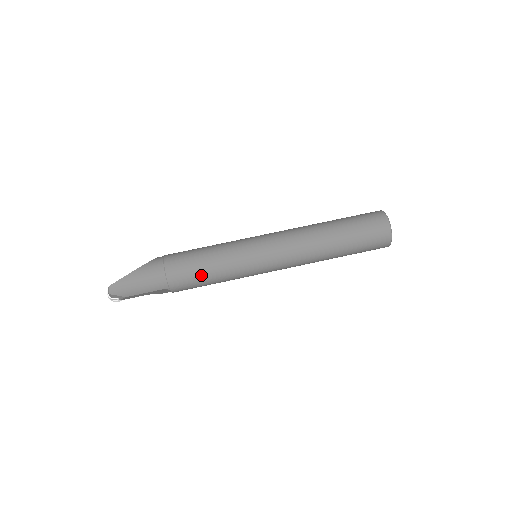
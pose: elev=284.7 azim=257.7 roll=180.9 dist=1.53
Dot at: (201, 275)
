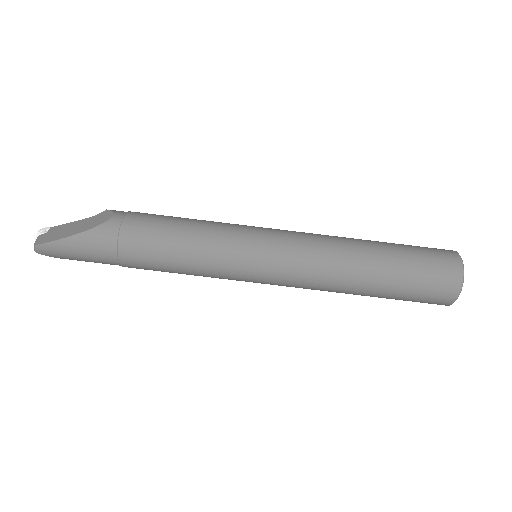
Dot at: (169, 269)
